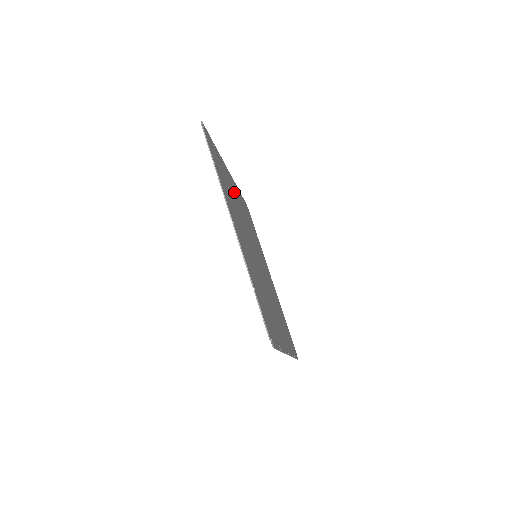
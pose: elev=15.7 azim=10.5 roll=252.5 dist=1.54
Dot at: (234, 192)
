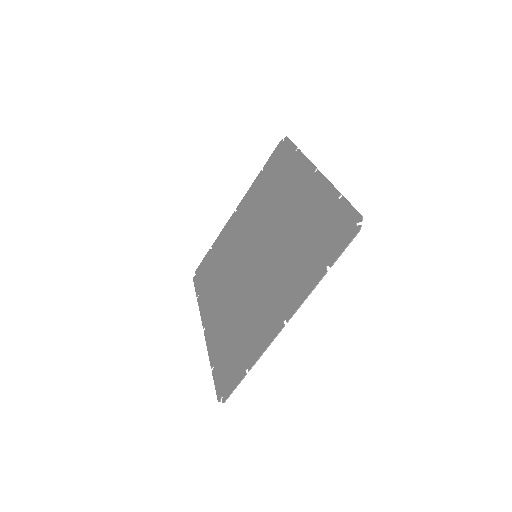
Dot at: (301, 205)
